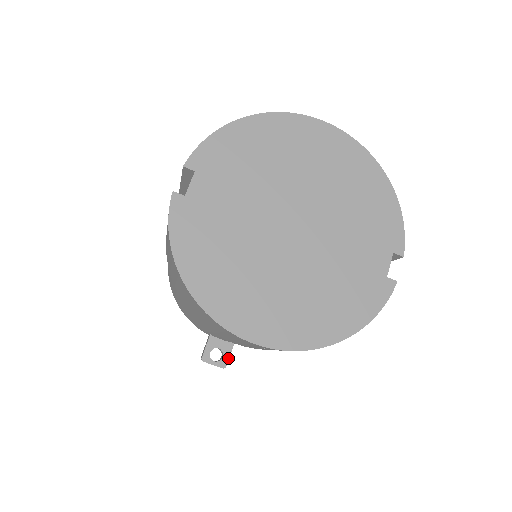
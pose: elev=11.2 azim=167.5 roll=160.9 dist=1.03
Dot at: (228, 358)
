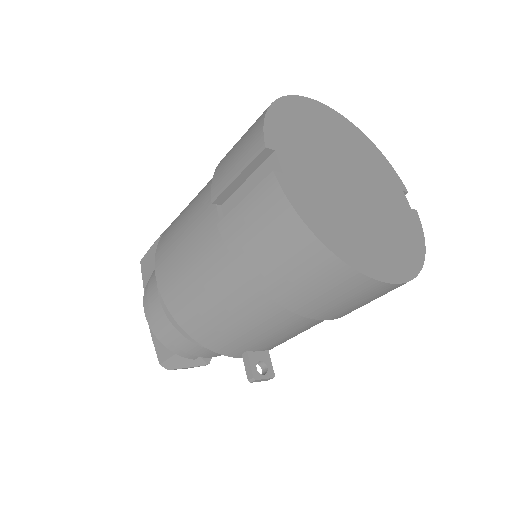
Dot at: (272, 366)
